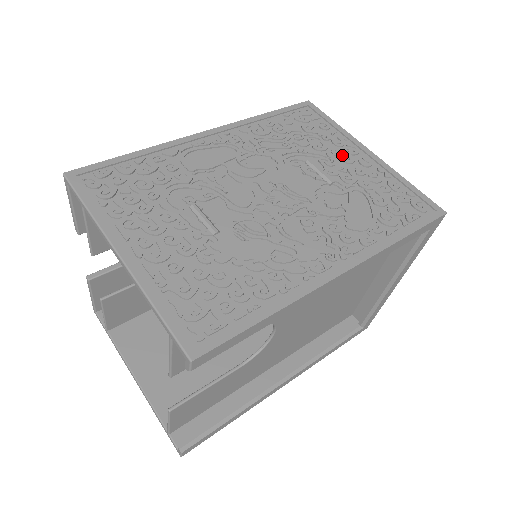
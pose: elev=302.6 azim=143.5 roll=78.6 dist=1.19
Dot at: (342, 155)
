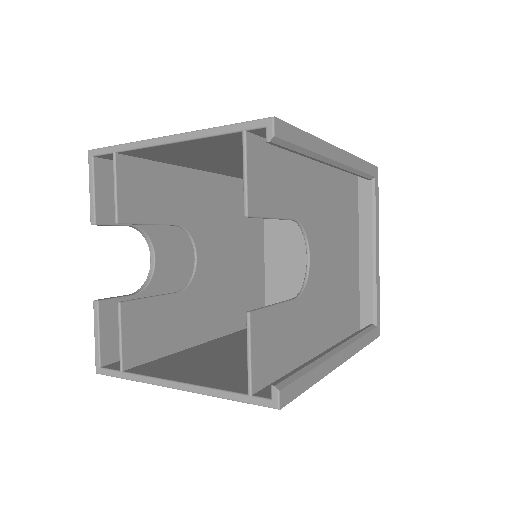
Dot at: occluded
